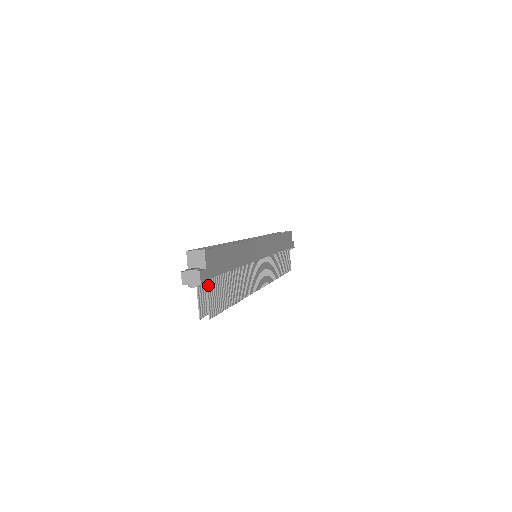
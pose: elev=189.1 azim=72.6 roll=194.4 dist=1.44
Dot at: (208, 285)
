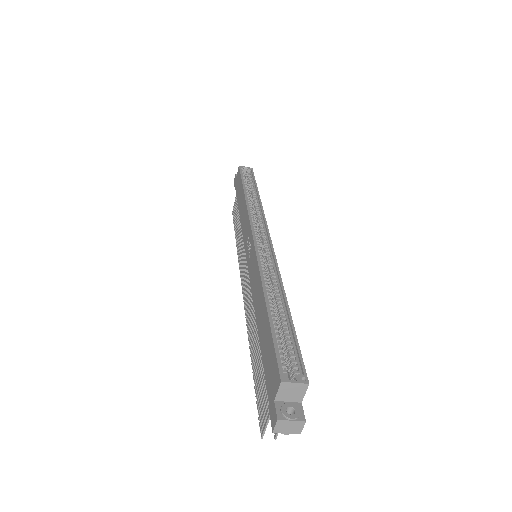
Dot at: occluded
